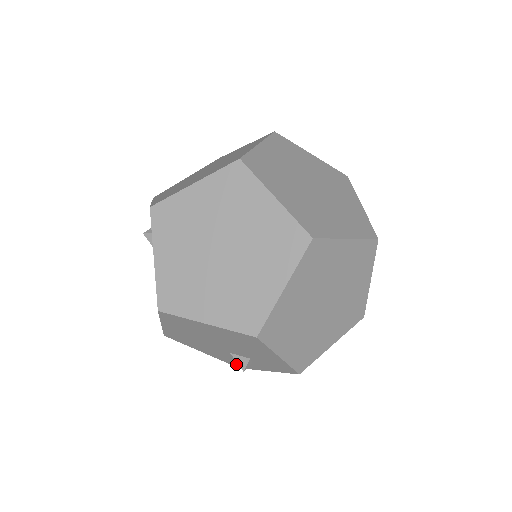
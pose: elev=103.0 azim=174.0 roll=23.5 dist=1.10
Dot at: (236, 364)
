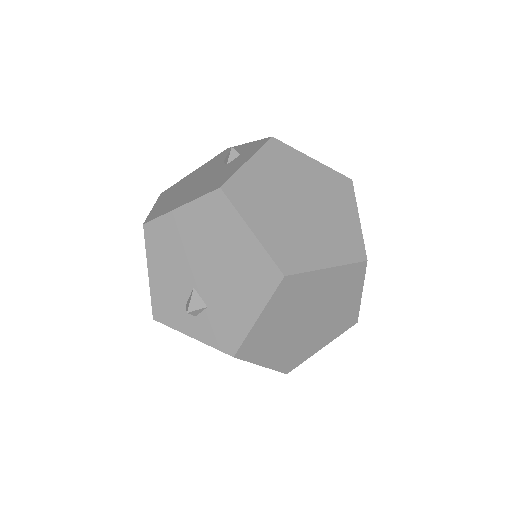
Dot at: (162, 310)
